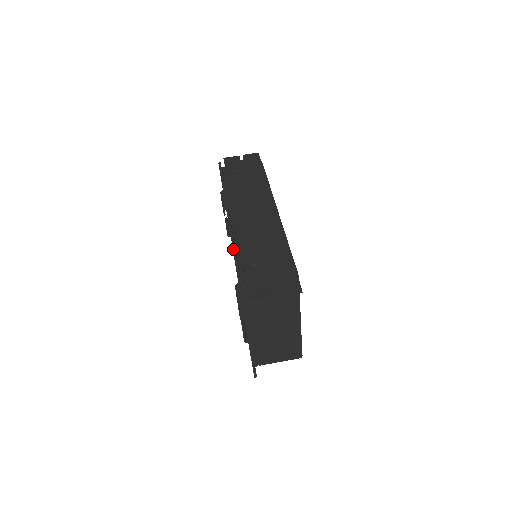
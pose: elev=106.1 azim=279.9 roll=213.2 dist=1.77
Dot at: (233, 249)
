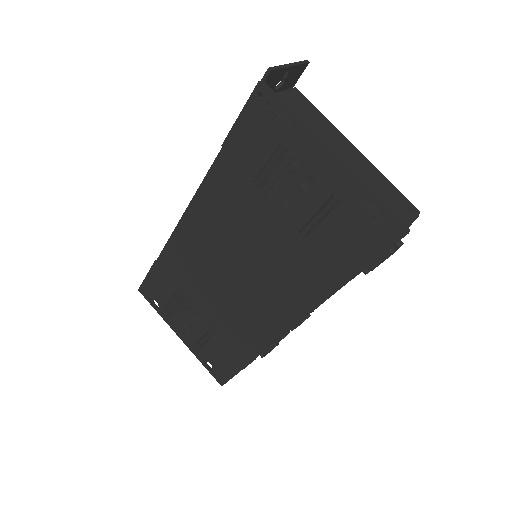
Dot at: (233, 350)
